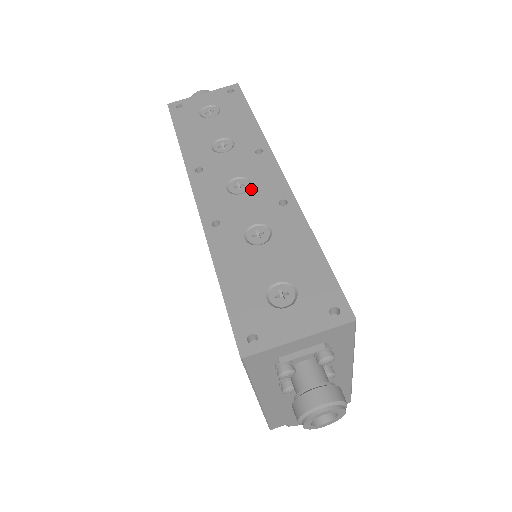
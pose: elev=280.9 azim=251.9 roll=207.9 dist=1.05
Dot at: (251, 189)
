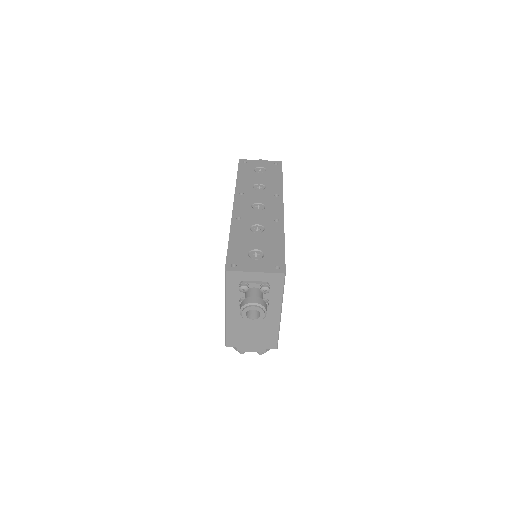
Dot at: (264, 210)
